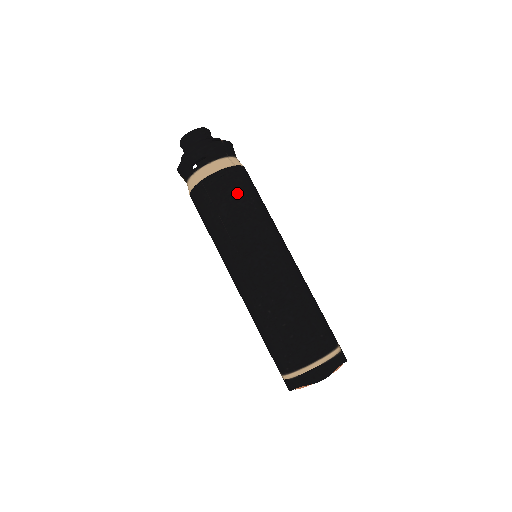
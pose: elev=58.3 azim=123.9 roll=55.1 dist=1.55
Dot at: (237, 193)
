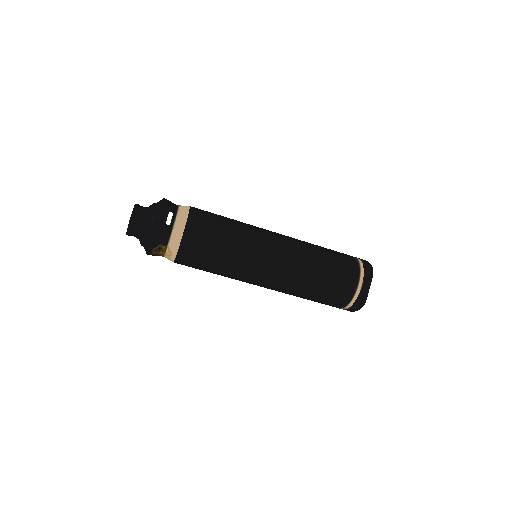
Dot at: (215, 216)
